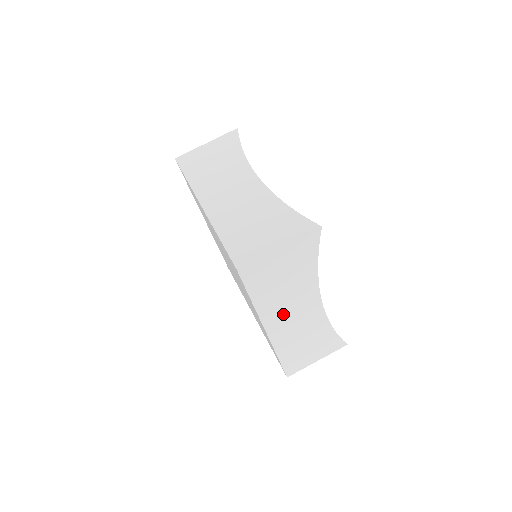
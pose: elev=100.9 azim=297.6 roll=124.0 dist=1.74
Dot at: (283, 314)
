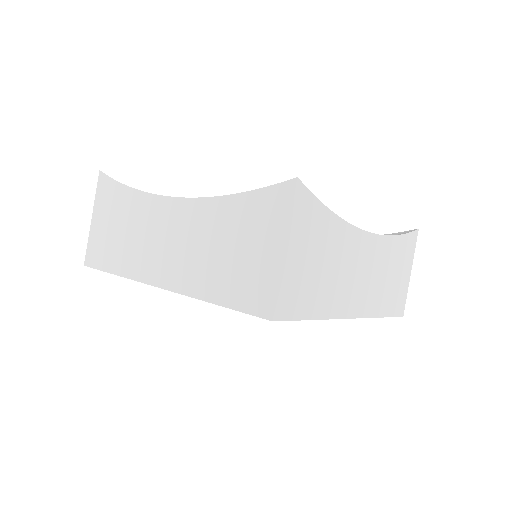
Dot at: (350, 287)
